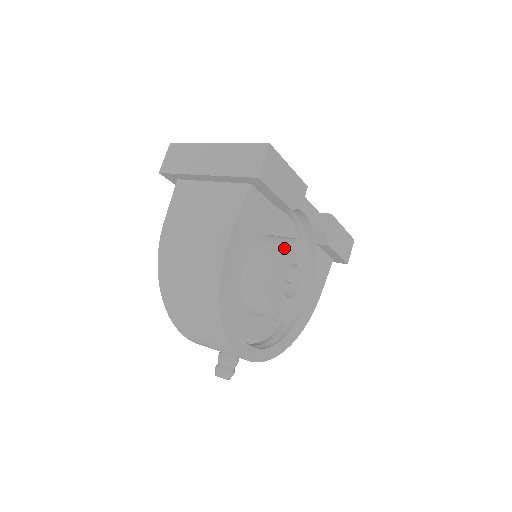
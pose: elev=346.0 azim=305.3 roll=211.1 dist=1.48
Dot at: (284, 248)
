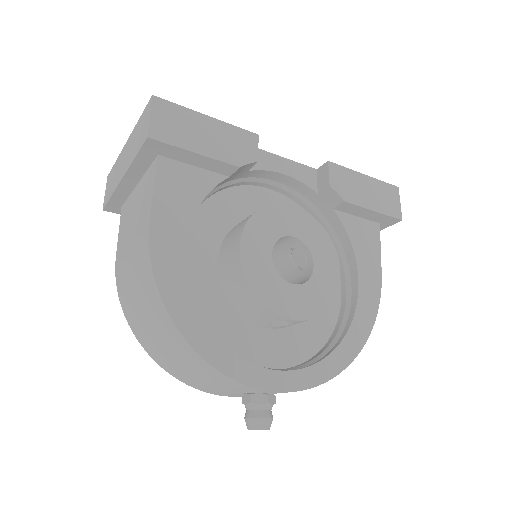
Dot at: (253, 219)
